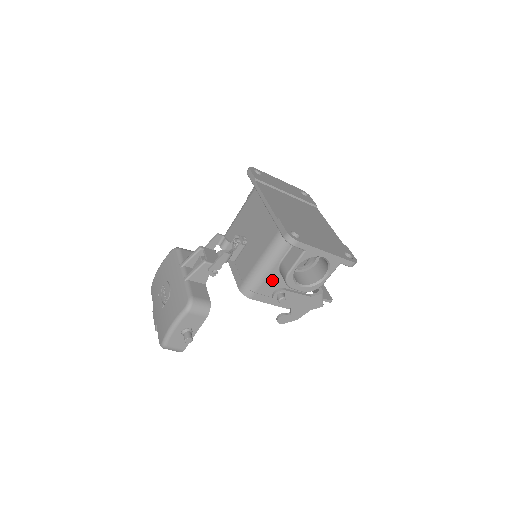
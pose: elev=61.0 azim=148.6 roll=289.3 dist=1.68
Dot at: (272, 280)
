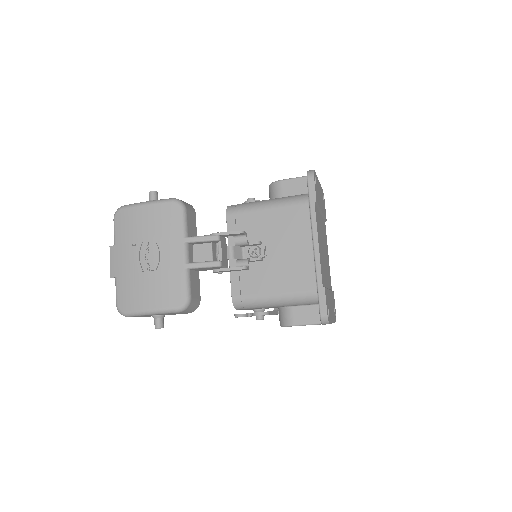
Dot at: occluded
